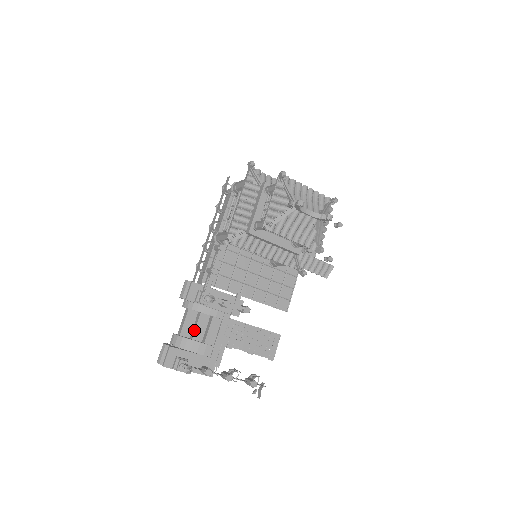
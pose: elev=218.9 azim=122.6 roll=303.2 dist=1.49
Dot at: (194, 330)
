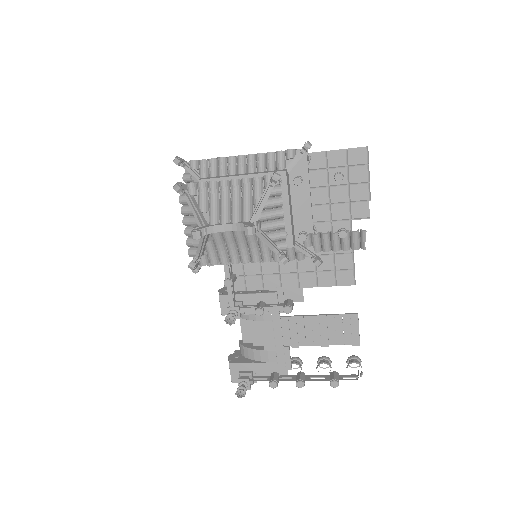
Dot at: (252, 336)
